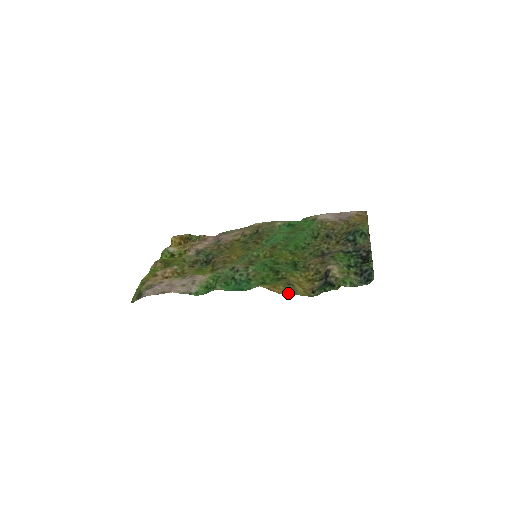
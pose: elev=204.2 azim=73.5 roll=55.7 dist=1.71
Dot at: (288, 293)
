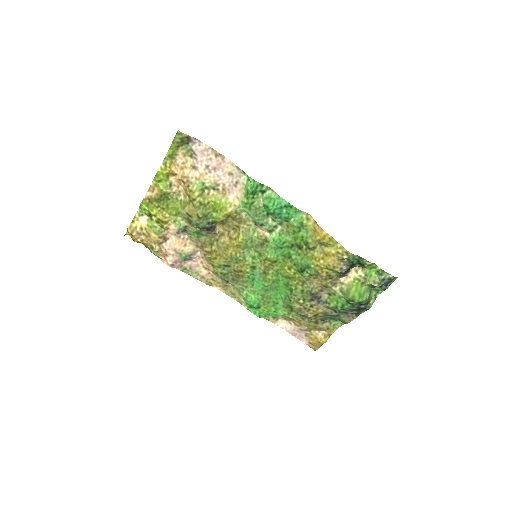
Dot at: (330, 236)
